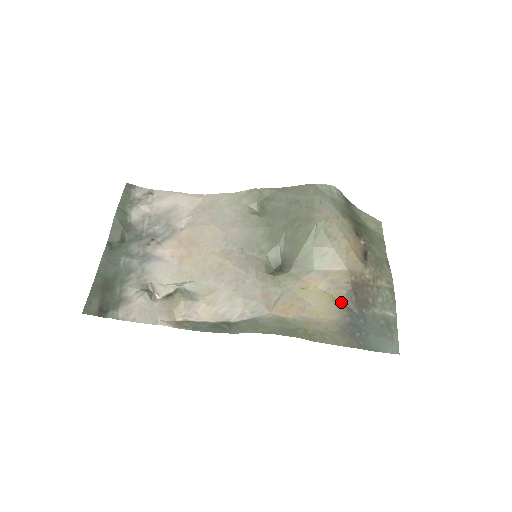
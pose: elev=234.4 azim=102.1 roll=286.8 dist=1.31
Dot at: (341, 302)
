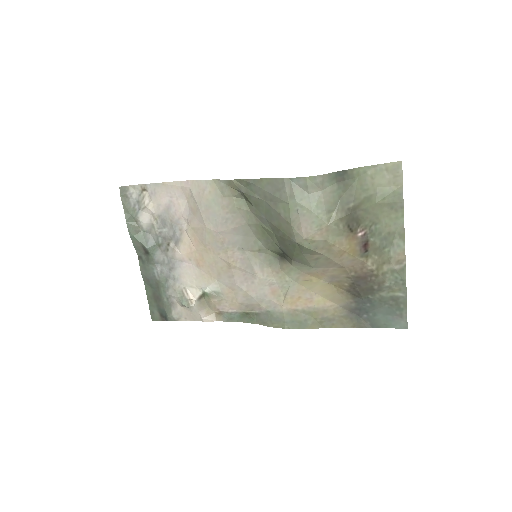
Dot at: (345, 291)
